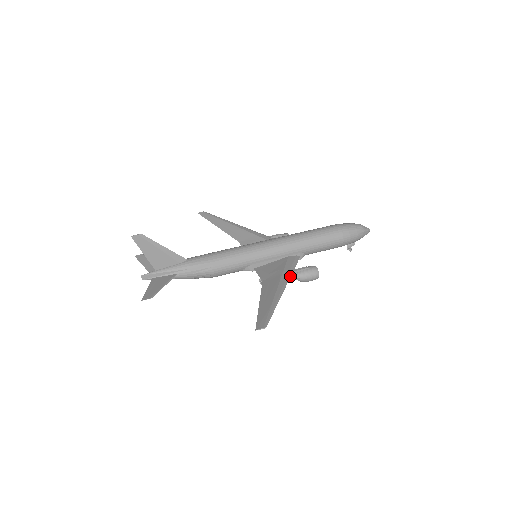
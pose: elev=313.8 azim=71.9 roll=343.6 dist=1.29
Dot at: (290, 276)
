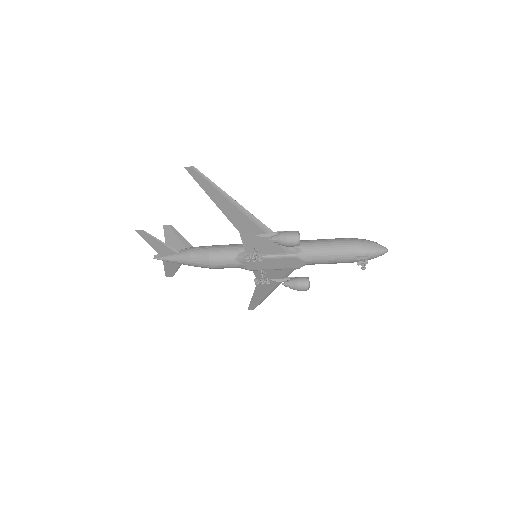
Dot at: (264, 224)
